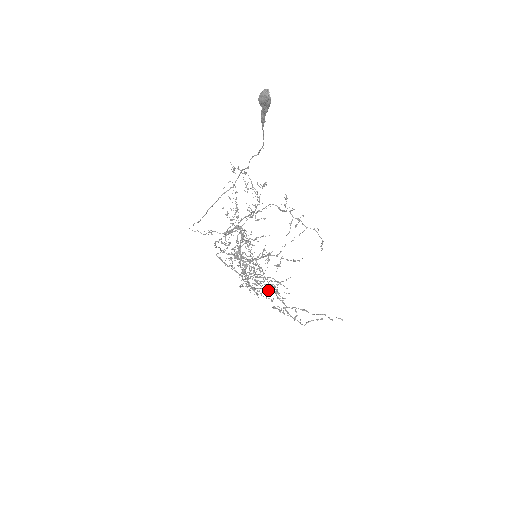
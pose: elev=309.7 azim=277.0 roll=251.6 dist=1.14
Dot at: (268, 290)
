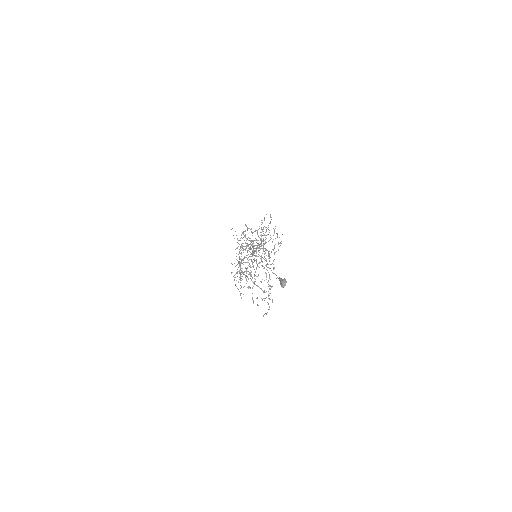
Dot at: occluded
